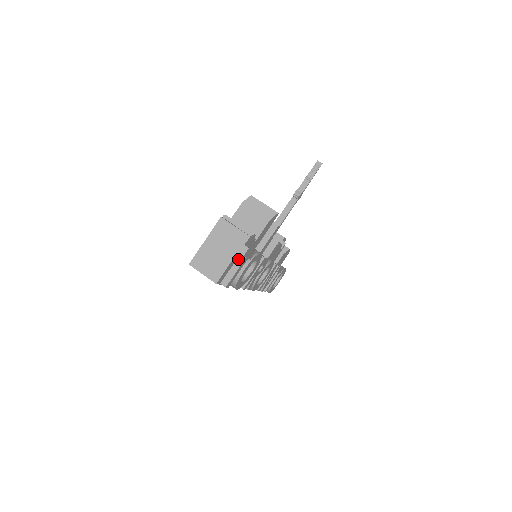
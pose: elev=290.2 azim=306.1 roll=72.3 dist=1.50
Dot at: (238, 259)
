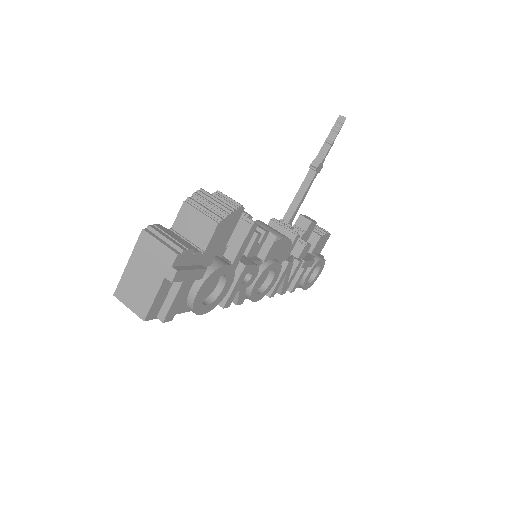
Dot at: (174, 284)
